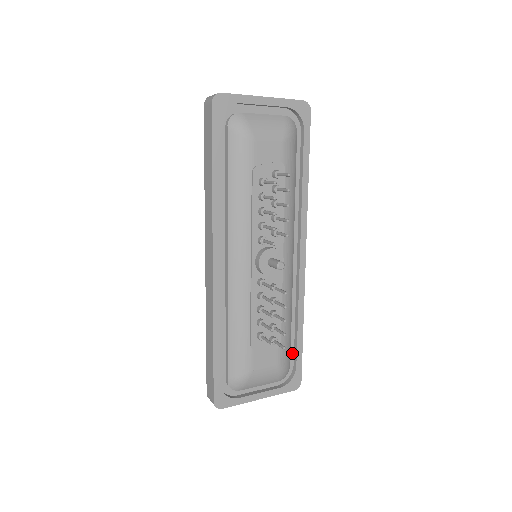
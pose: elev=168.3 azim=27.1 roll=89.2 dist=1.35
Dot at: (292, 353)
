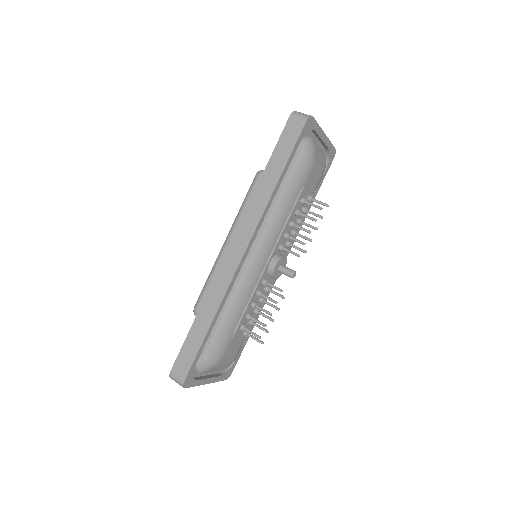
Dot at: occluded
